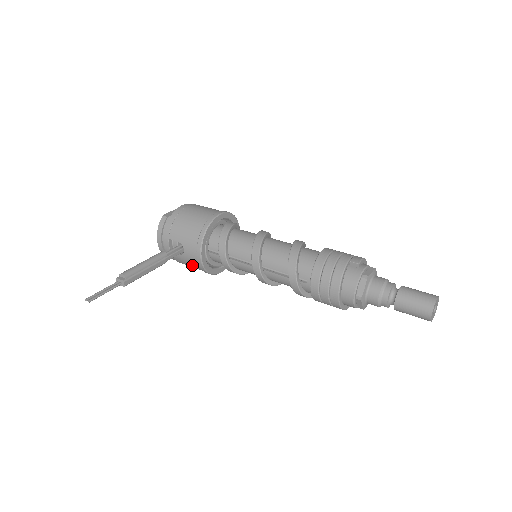
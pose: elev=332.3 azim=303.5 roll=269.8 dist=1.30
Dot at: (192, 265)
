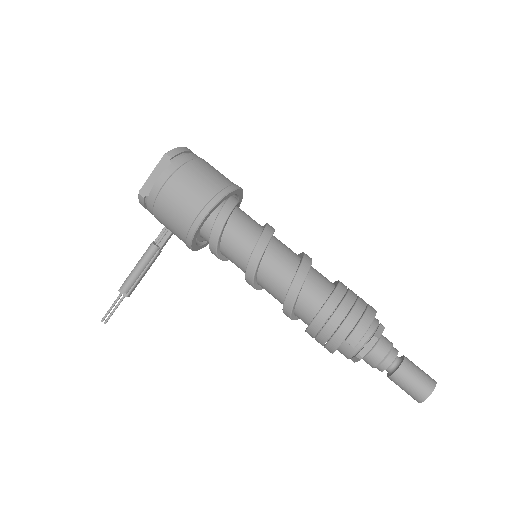
Dot at: occluded
